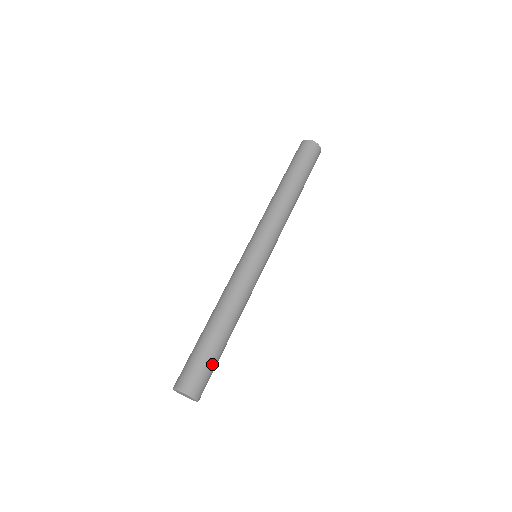
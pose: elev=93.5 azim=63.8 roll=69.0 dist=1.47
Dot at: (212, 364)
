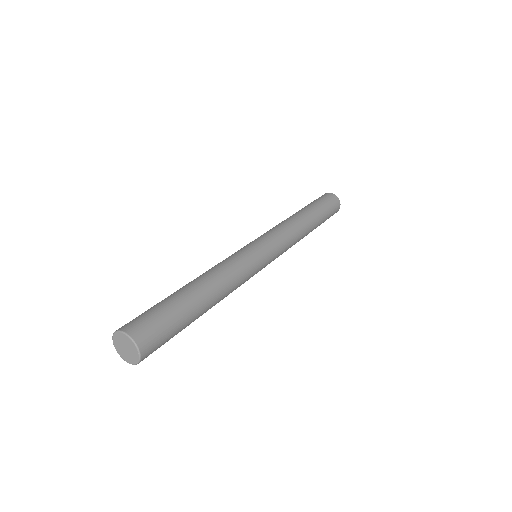
Dot at: (174, 321)
